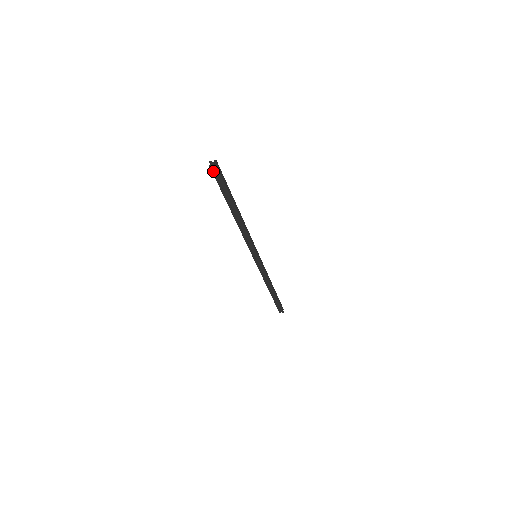
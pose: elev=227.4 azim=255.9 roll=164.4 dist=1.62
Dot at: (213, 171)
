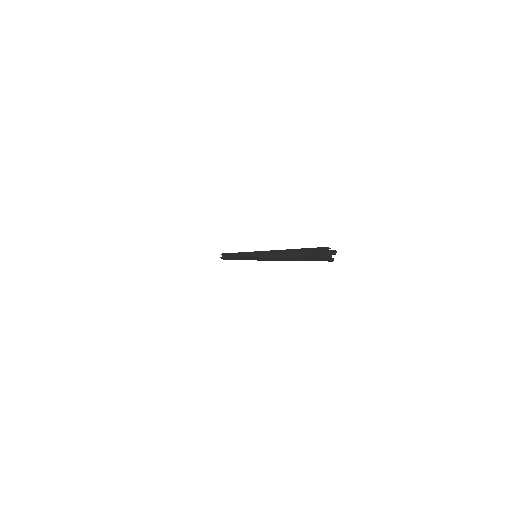
Dot at: (320, 258)
